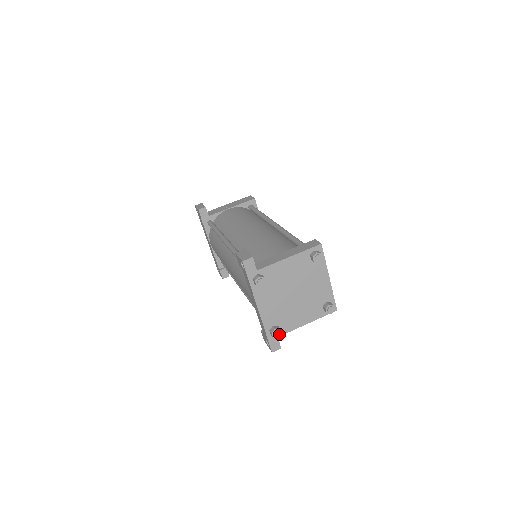
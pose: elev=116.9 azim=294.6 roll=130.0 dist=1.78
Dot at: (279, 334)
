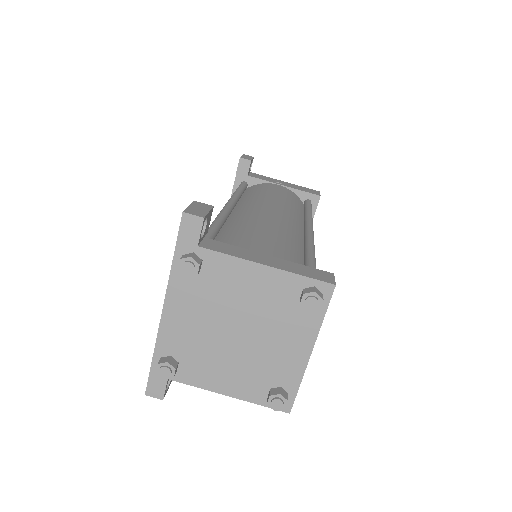
Dot at: (168, 375)
